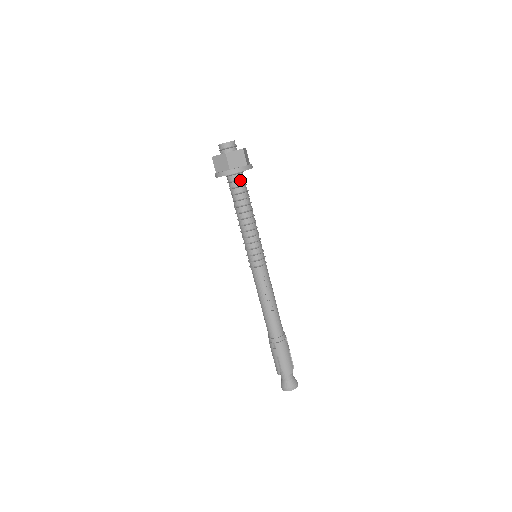
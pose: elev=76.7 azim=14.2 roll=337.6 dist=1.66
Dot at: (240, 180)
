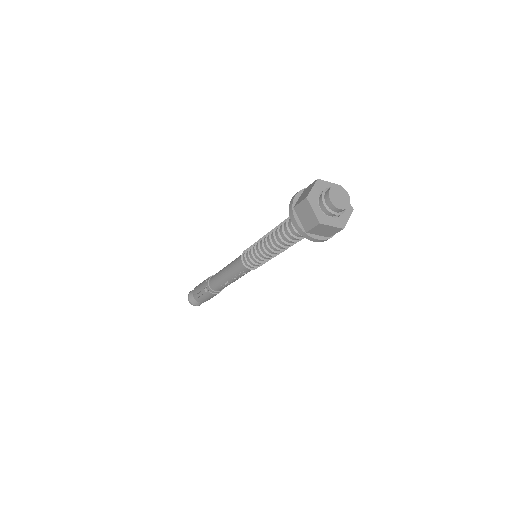
Dot at: occluded
